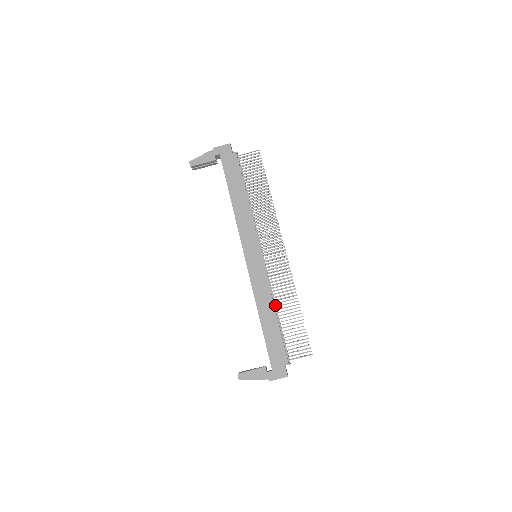
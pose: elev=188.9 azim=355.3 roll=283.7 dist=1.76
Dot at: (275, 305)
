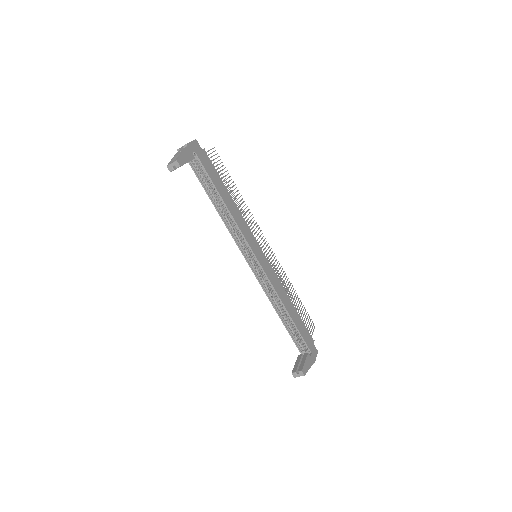
Dot at: occluded
